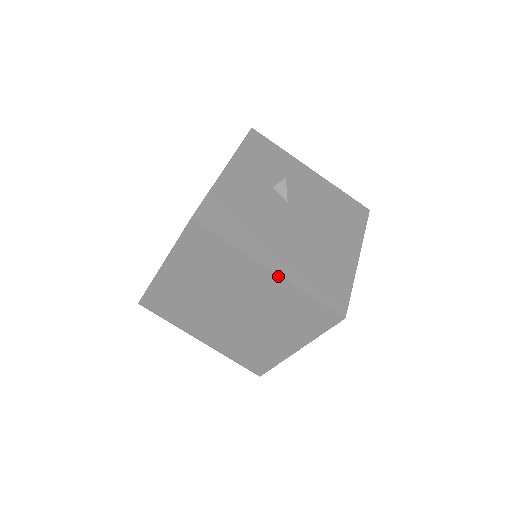
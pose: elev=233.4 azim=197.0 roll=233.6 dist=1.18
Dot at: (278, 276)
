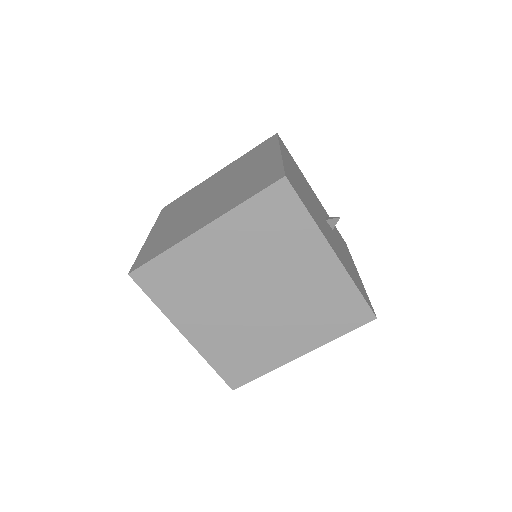
Dot at: (280, 154)
